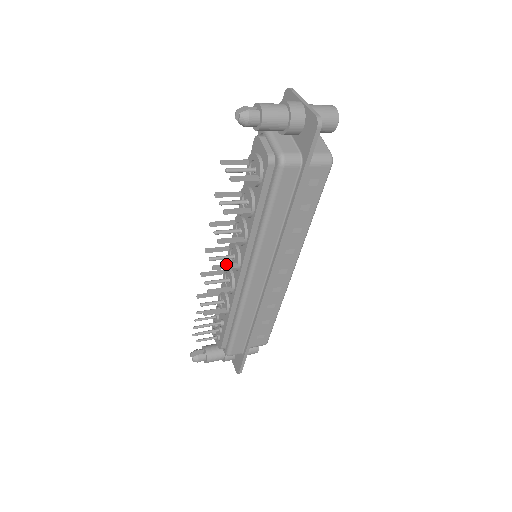
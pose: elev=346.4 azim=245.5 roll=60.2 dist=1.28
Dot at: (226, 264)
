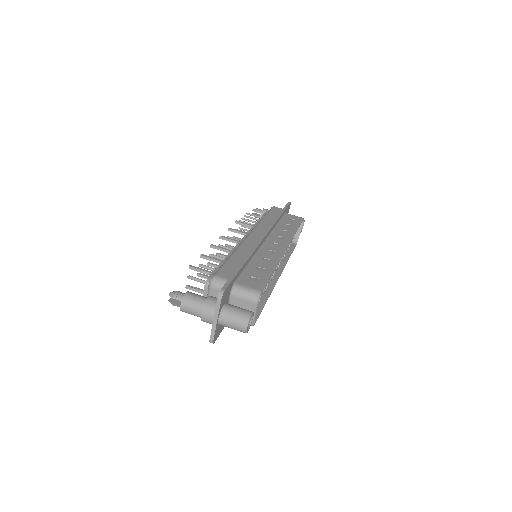
Dot at: occluded
